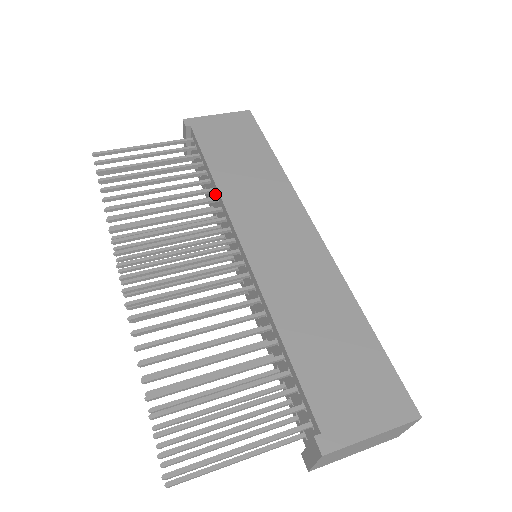
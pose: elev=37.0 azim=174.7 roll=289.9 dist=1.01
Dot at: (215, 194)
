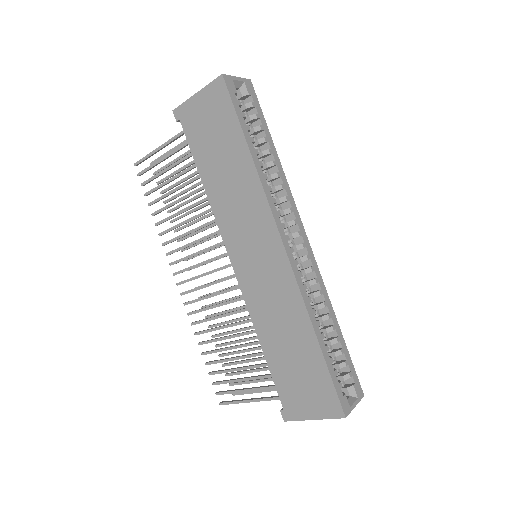
Dot at: occluded
